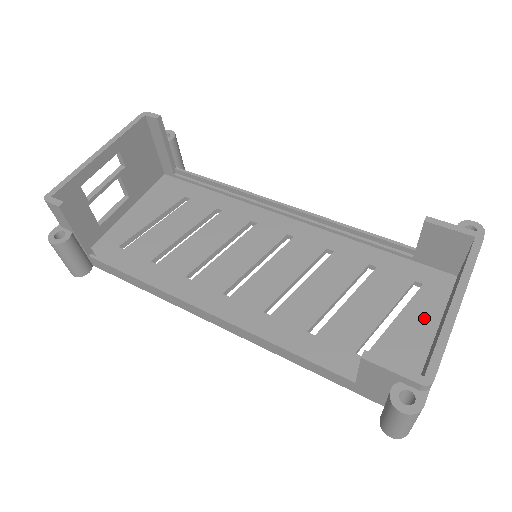
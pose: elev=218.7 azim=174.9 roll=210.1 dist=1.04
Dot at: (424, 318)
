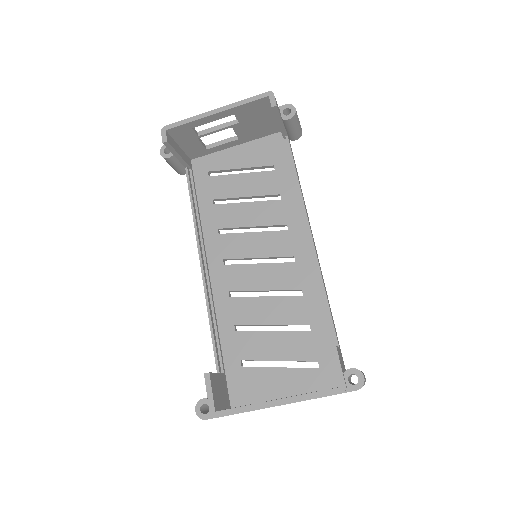
Dot at: (293, 384)
